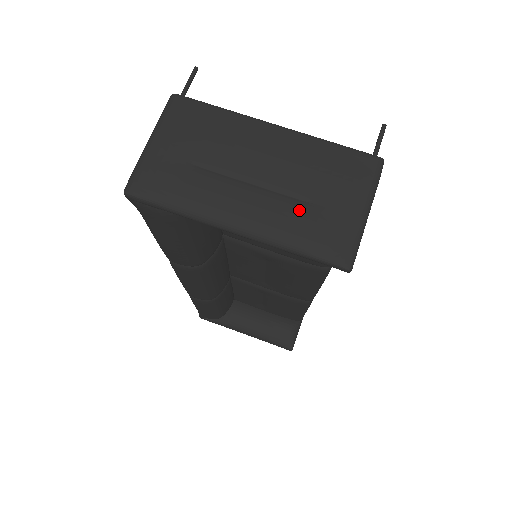
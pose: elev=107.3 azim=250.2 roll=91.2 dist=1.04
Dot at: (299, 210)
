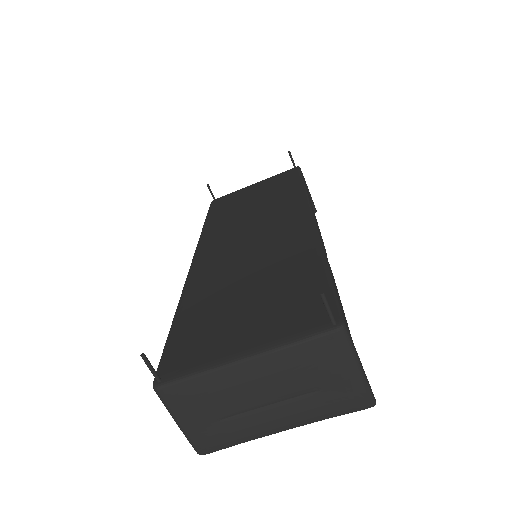
Dot at: (315, 401)
